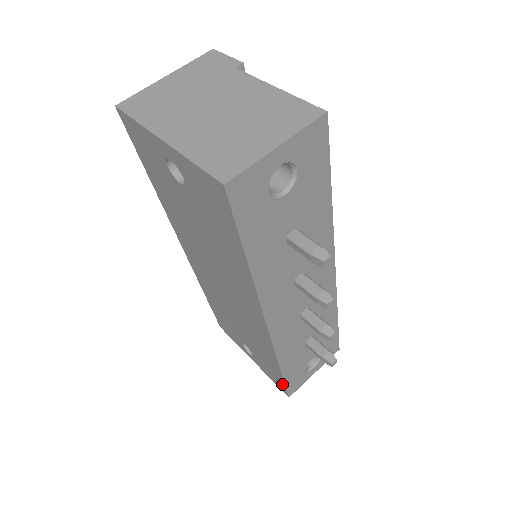
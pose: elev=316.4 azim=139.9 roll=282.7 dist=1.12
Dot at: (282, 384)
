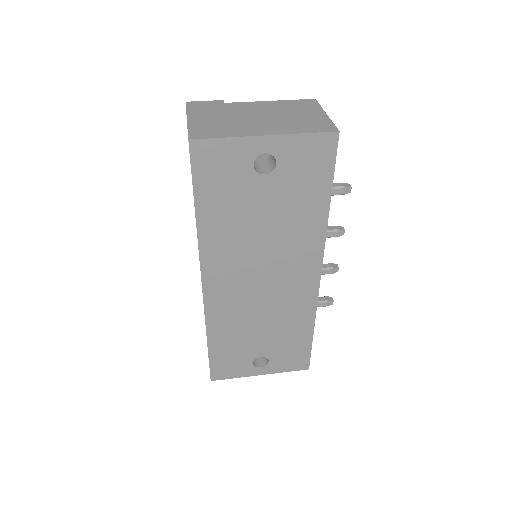
Dot at: (306, 355)
